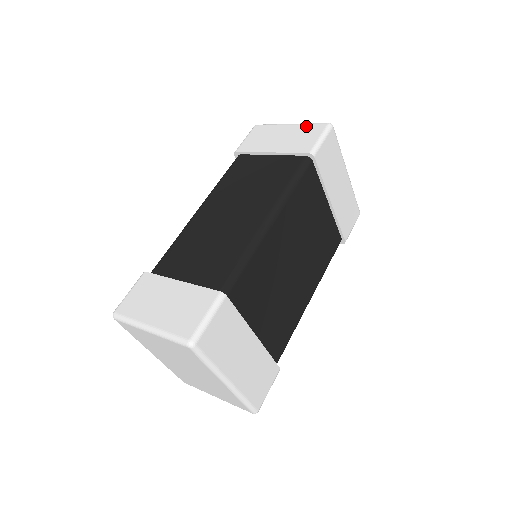
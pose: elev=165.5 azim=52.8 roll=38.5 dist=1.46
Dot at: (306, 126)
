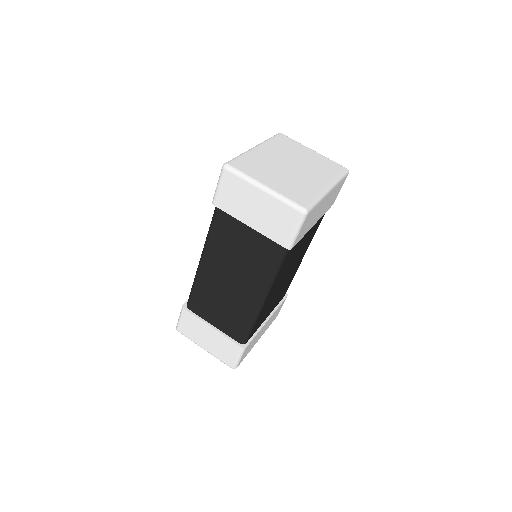
Dot at: (280, 205)
